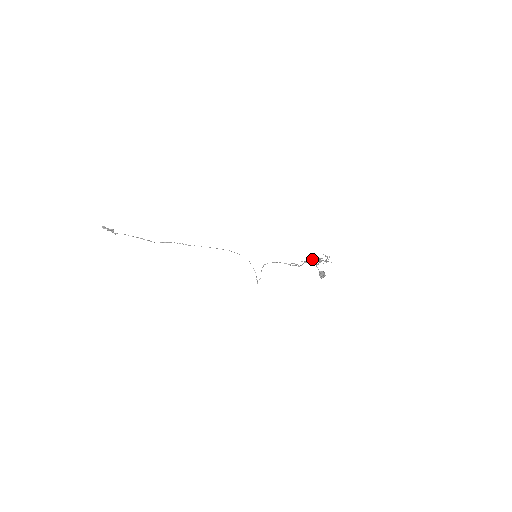
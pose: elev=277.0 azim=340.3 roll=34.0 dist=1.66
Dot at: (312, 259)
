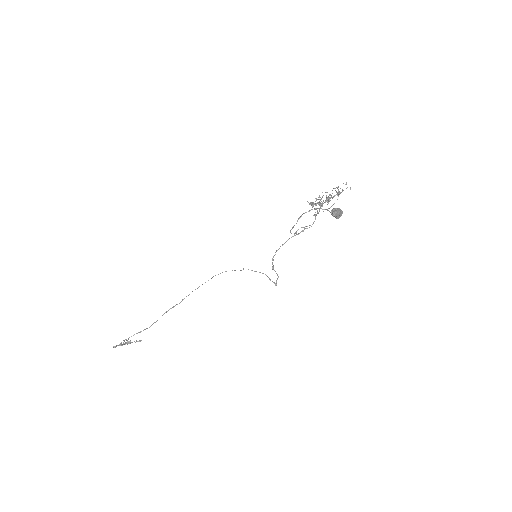
Dot at: occluded
